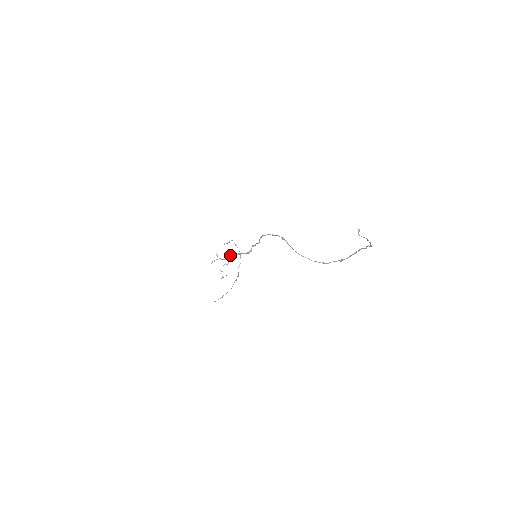
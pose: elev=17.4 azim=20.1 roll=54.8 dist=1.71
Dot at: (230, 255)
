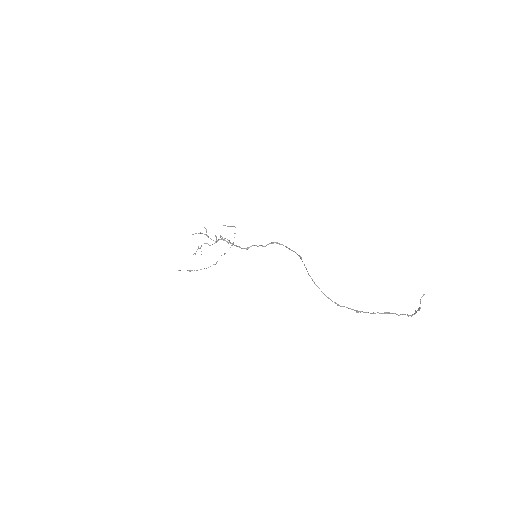
Dot at: (222, 238)
